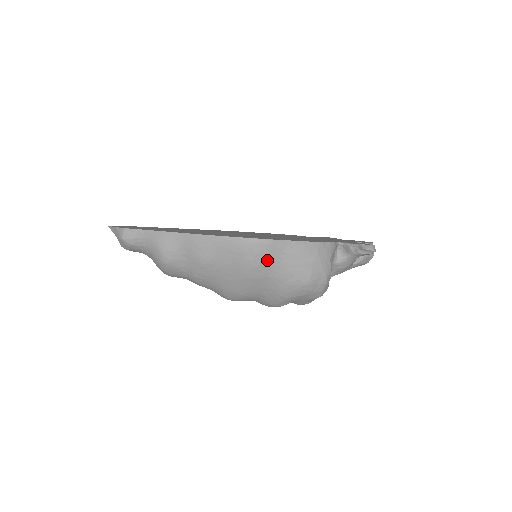
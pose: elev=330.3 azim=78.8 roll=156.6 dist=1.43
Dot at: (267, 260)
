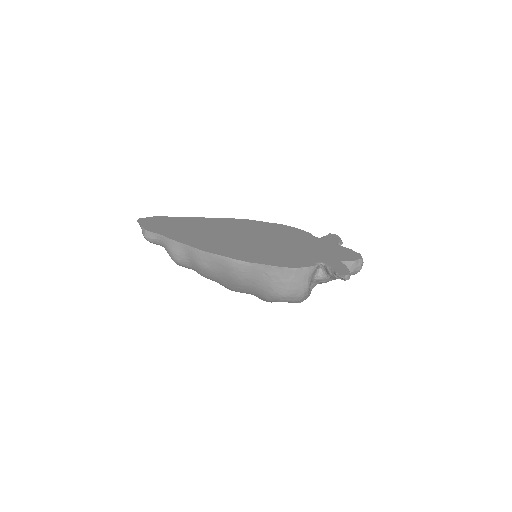
Dot at: (251, 276)
